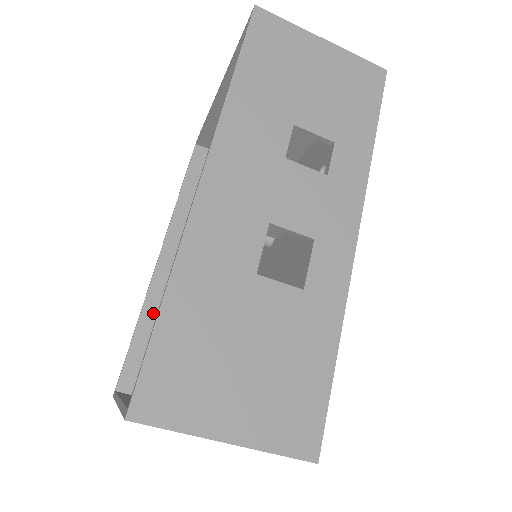
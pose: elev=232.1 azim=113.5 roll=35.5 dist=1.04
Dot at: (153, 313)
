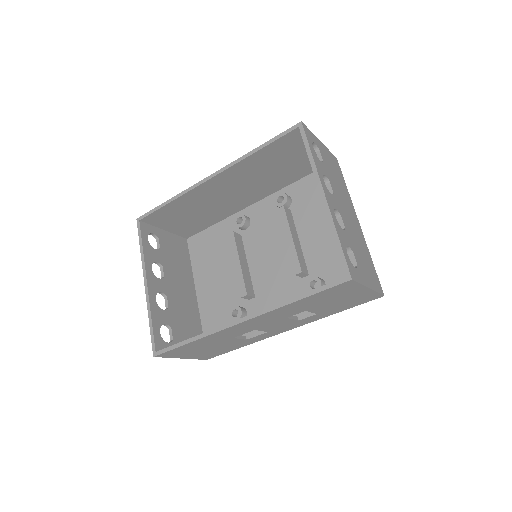
Dot at: (185, 200)
